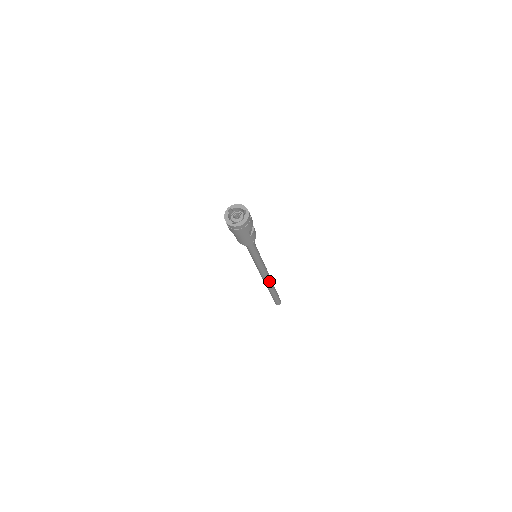
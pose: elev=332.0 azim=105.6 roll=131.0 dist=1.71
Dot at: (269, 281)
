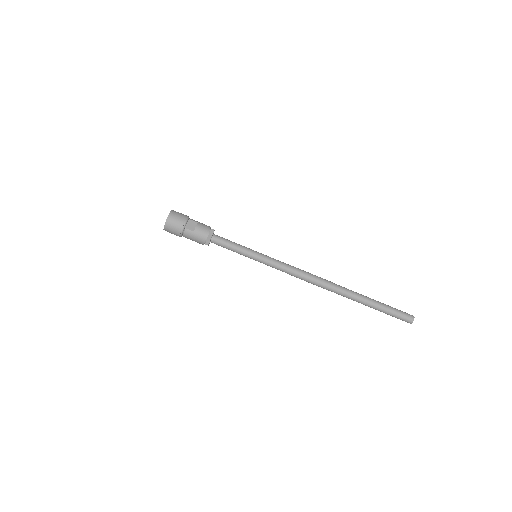
Dot at: (324, 284)
